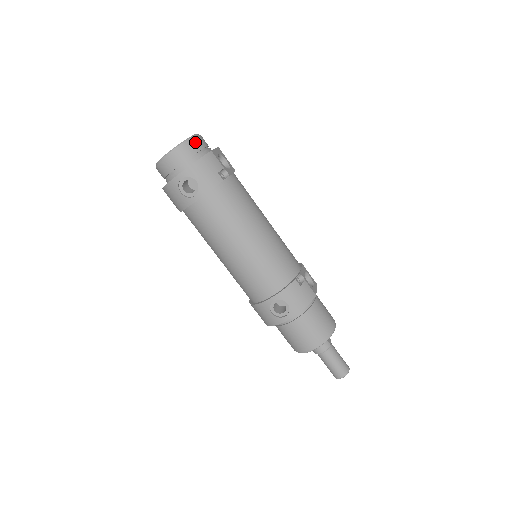
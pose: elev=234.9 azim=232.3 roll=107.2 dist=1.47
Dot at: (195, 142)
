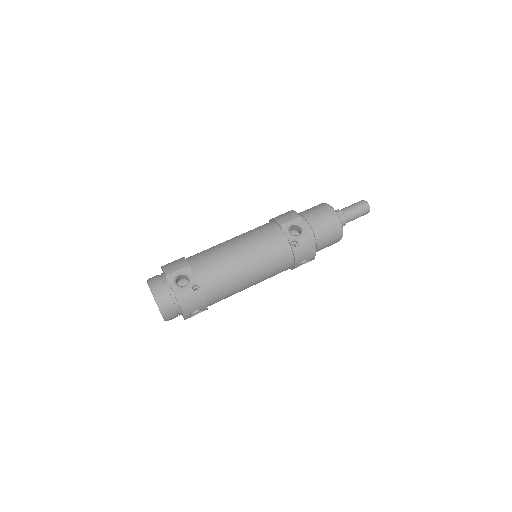
Dot at: (163, 303)
